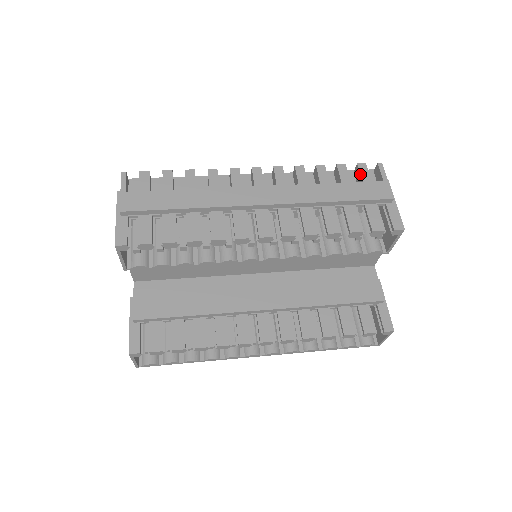
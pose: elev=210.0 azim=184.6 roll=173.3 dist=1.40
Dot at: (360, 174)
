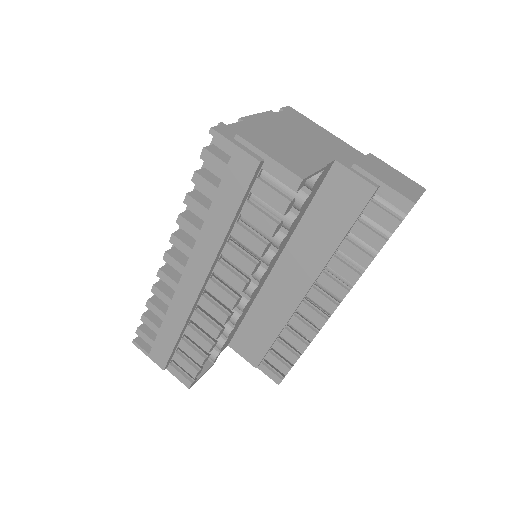
Dot at: occluded
